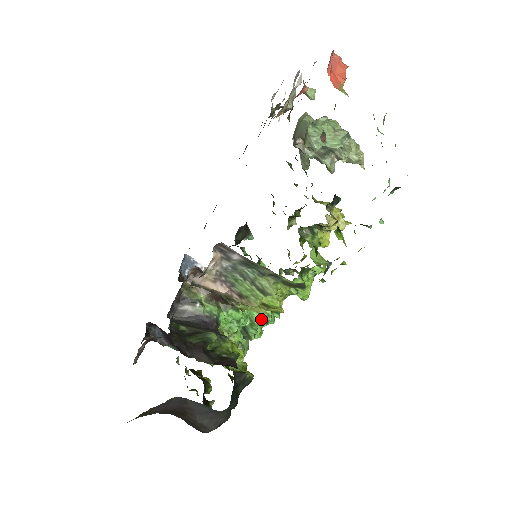
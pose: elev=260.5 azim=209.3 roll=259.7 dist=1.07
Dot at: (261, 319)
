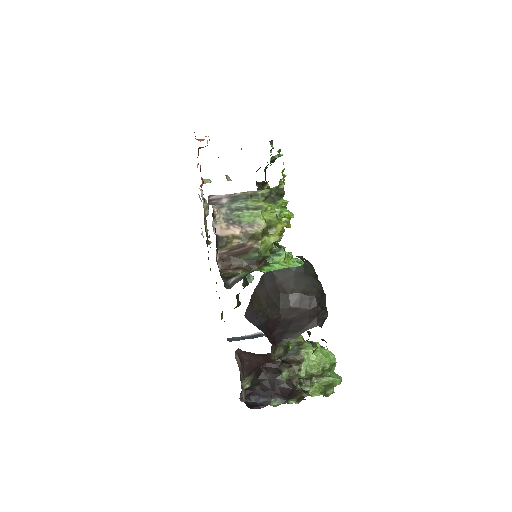
Dot at: (291, 266)
